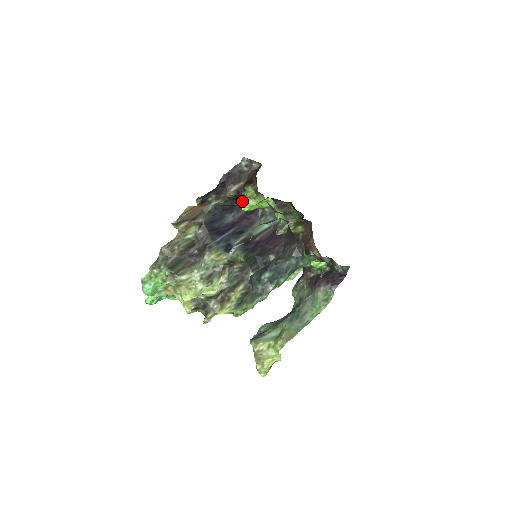
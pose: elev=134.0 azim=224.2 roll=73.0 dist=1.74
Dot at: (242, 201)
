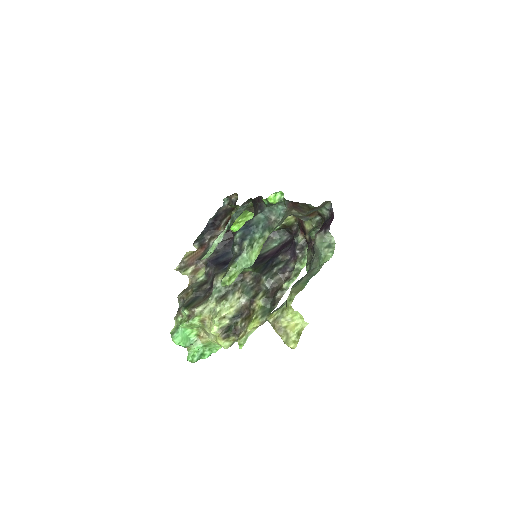
Dot at: occluded
